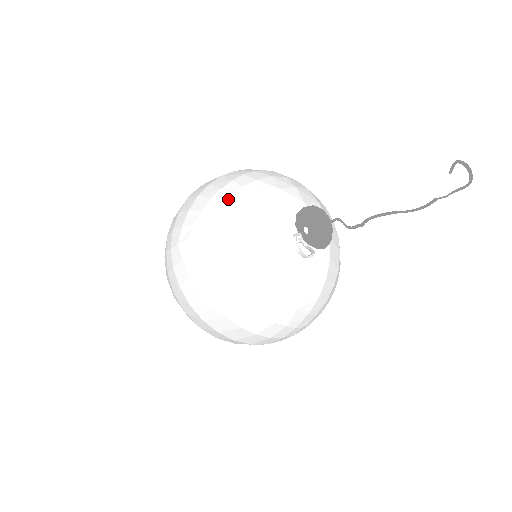
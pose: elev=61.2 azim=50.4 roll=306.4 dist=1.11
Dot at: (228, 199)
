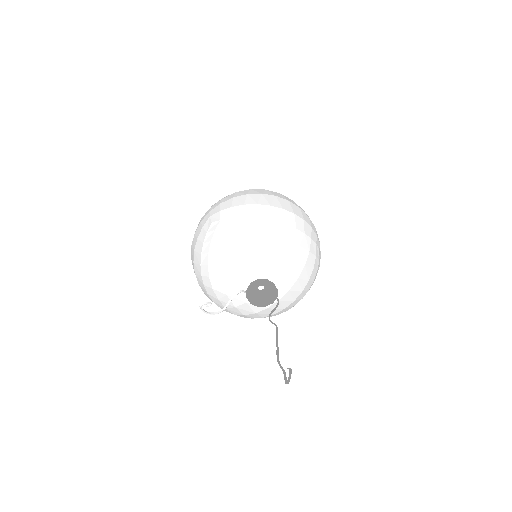
Dot at: (245, 229)
